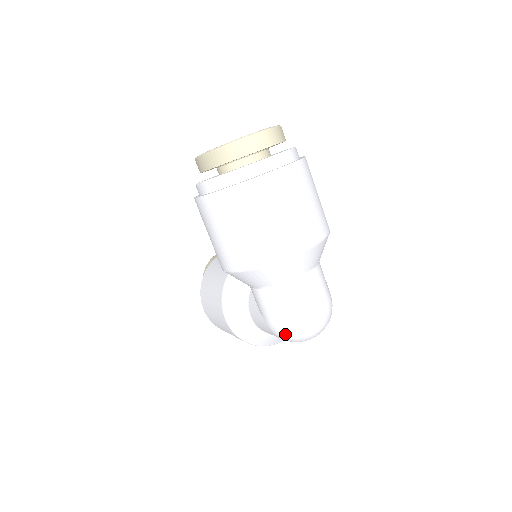
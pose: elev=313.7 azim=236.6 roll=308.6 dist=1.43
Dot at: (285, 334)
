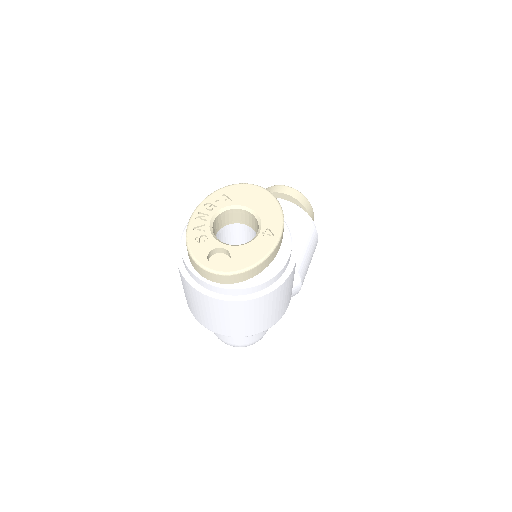
Dot at: occluded
